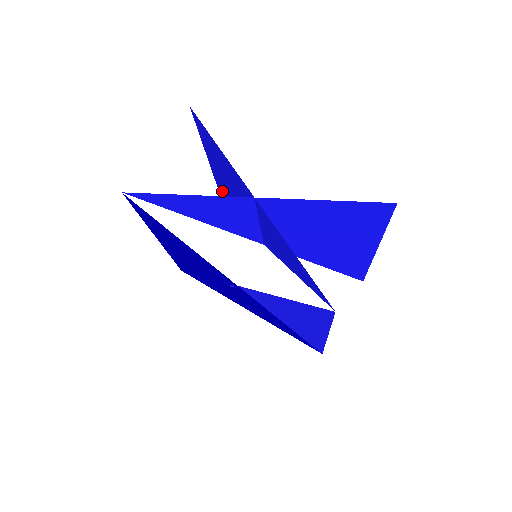
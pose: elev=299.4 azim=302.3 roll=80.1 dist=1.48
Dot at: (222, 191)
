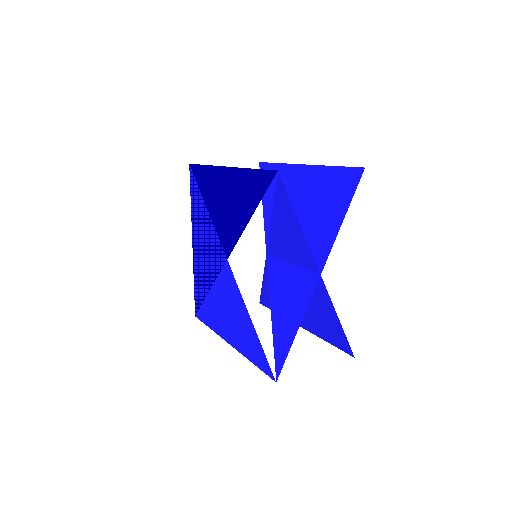
Dot at: (283, 176)
